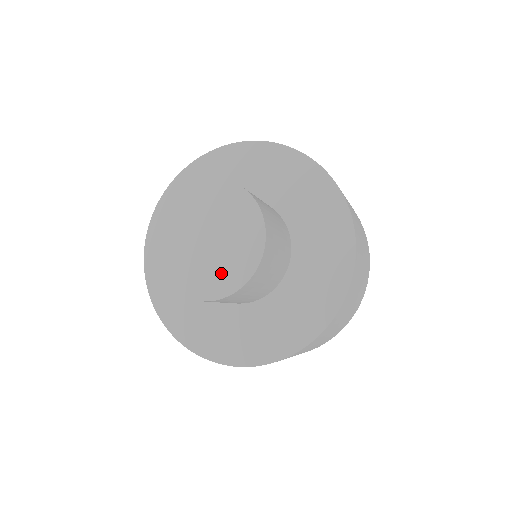
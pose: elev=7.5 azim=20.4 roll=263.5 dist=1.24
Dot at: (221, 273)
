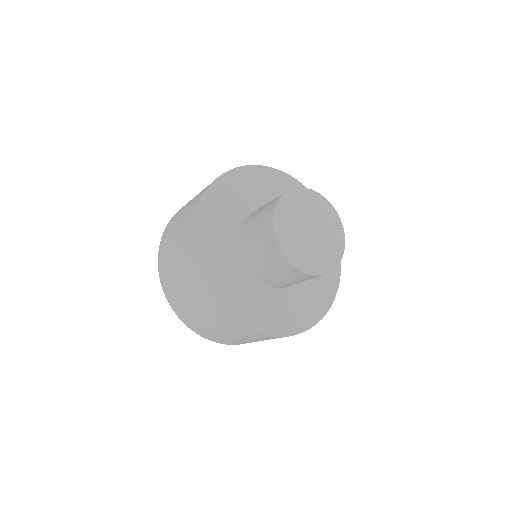
Dot at: (318, 258)
